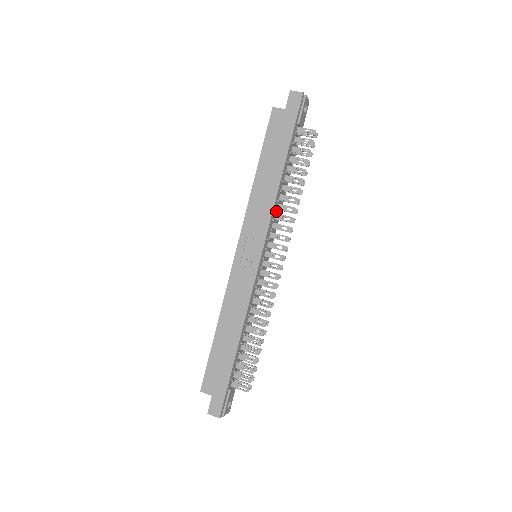
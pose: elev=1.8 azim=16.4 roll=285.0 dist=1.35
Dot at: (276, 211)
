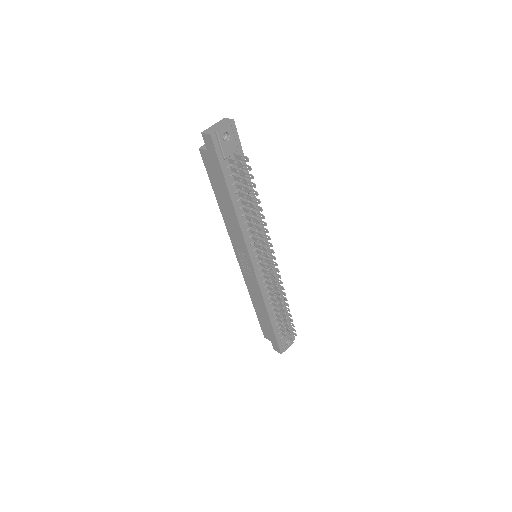
Dot at: (247, 230)
